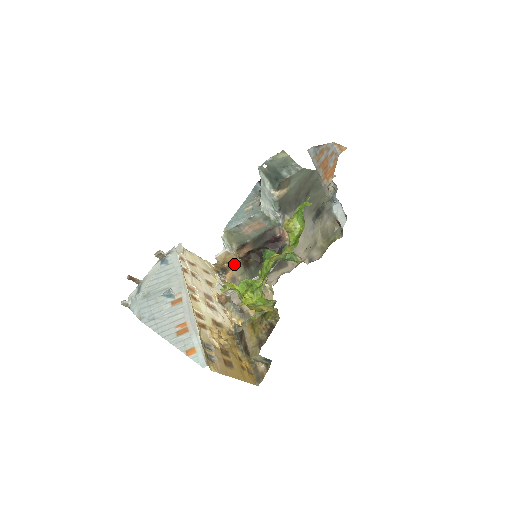
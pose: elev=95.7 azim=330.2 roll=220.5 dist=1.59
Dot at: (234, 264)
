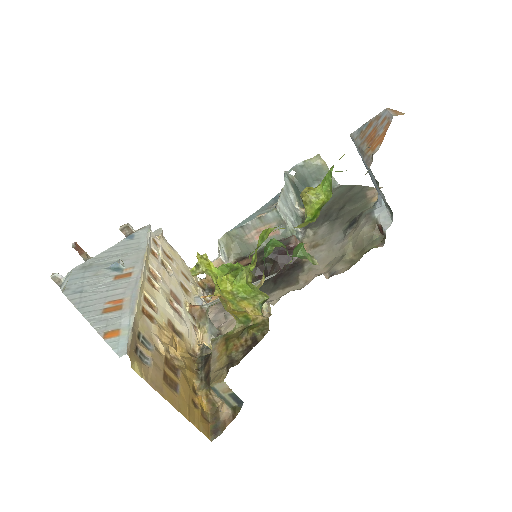
Dot at: occluded
